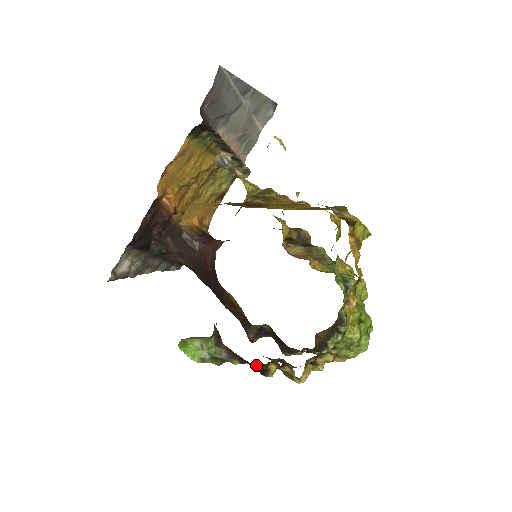
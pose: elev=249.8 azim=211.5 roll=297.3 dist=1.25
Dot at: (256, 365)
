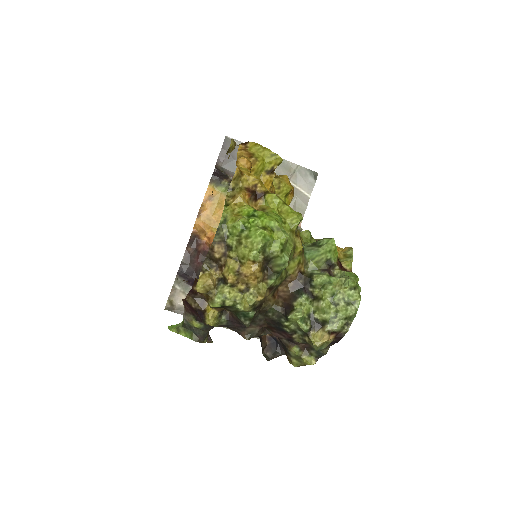
Dot at: (190, 302)
